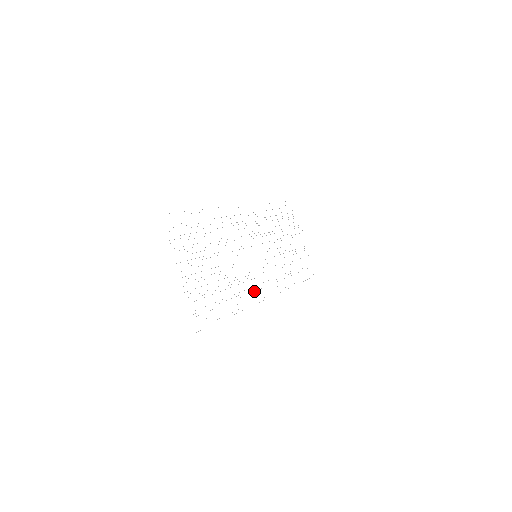
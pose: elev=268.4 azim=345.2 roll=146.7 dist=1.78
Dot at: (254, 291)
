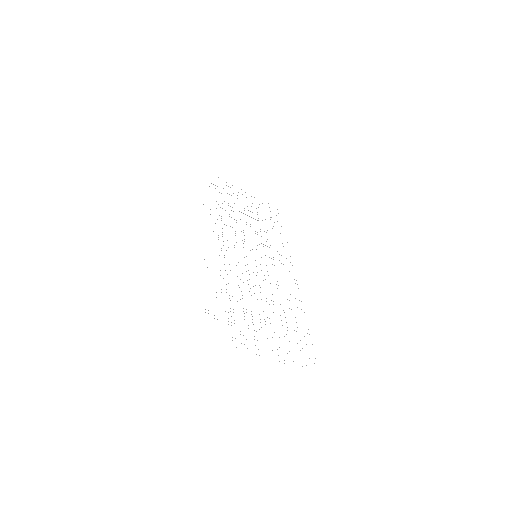
Dot at: occluded
